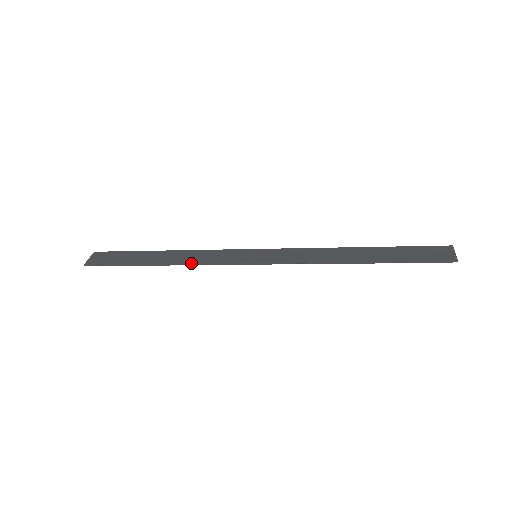
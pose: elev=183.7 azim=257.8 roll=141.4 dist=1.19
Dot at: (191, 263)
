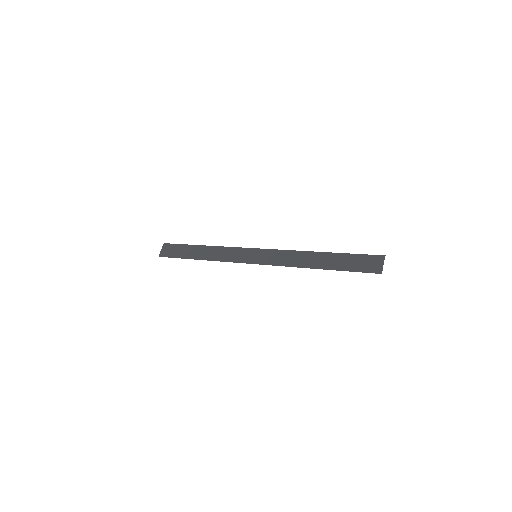
Dot at: (217, 260)
